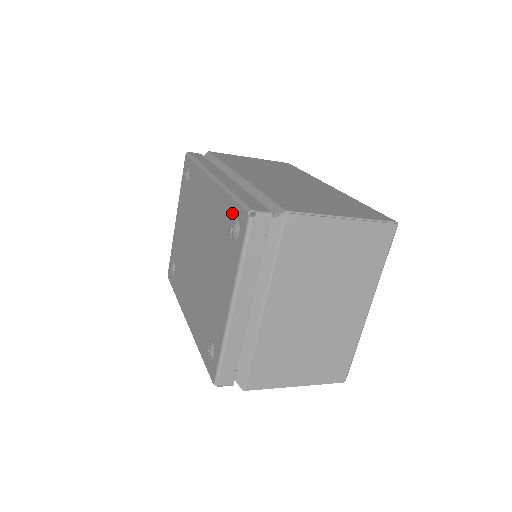
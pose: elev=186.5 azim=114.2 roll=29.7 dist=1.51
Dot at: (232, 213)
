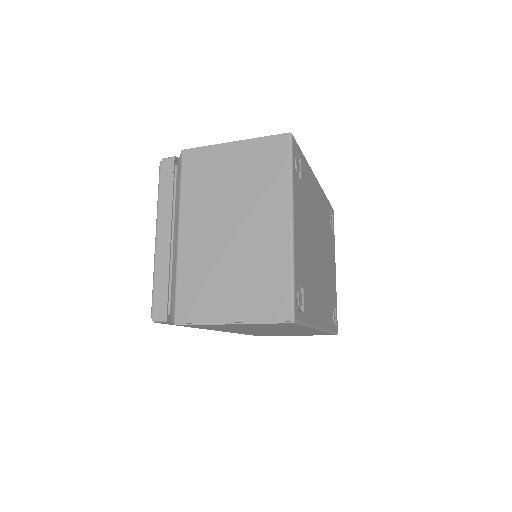
Dot at: occluded
